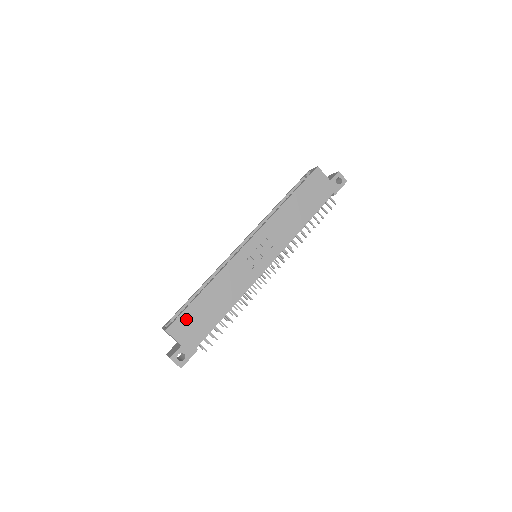
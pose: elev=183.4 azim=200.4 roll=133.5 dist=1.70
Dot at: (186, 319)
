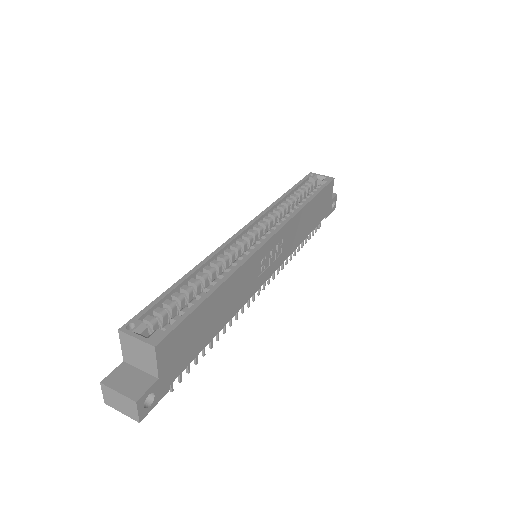
Dot at: (183, 332)
